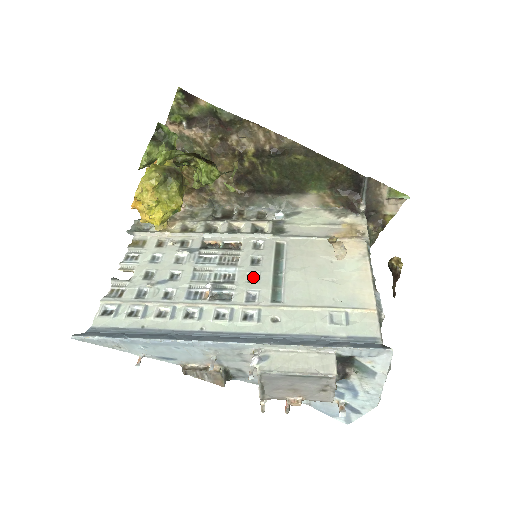
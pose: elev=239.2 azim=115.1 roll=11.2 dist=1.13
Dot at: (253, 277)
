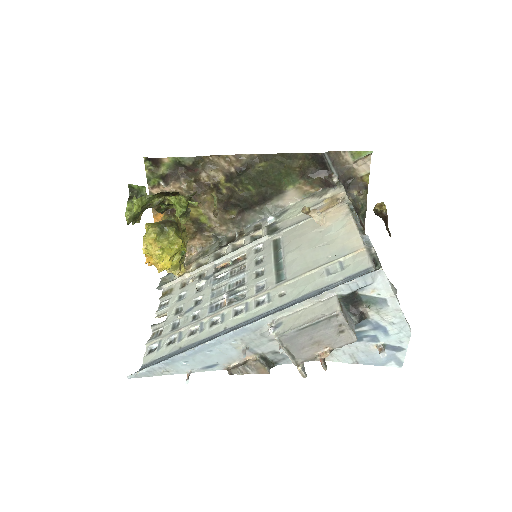
Dot at: (259, 273)
